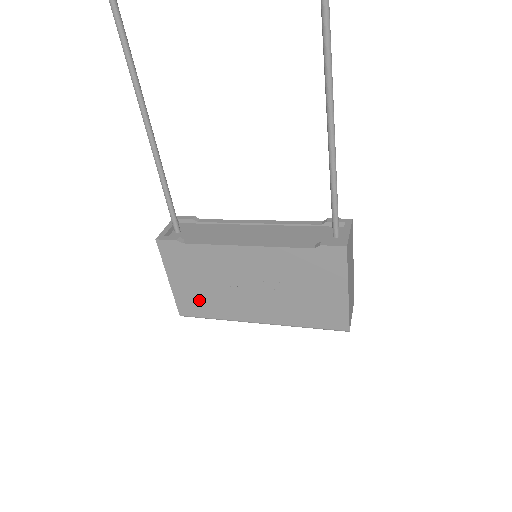
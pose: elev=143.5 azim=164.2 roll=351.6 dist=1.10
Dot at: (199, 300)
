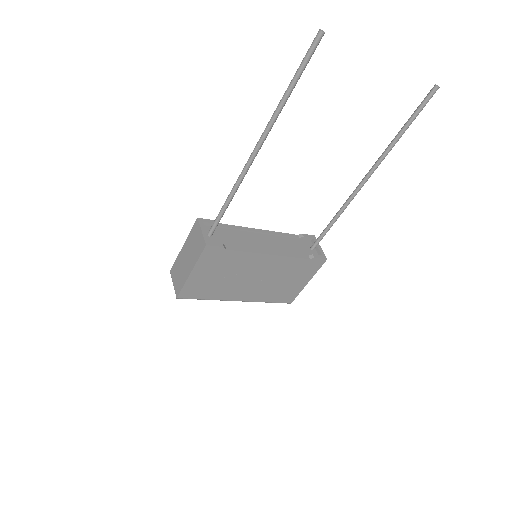
Dot at: (204, 287)
